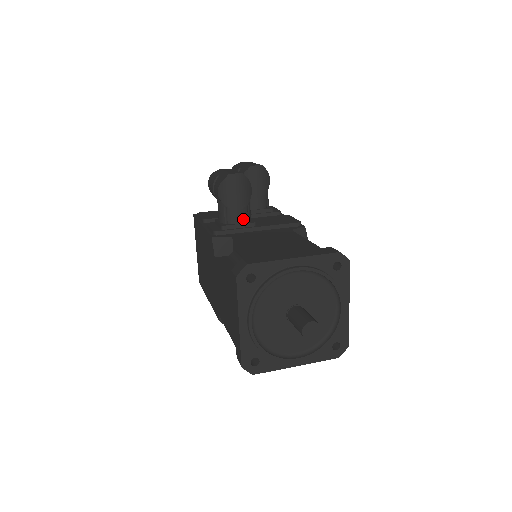
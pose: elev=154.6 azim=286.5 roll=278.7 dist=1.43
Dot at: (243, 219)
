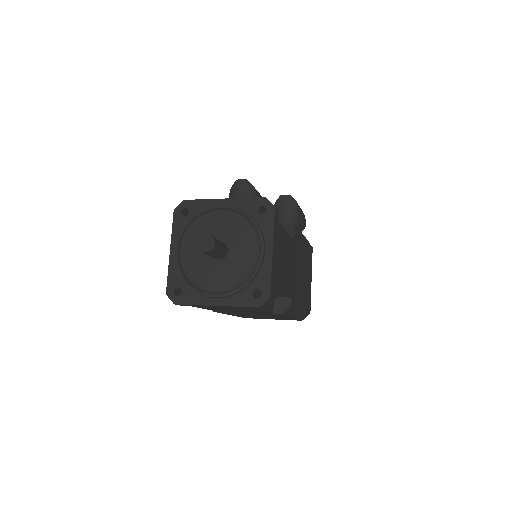
Dot at: occluded
